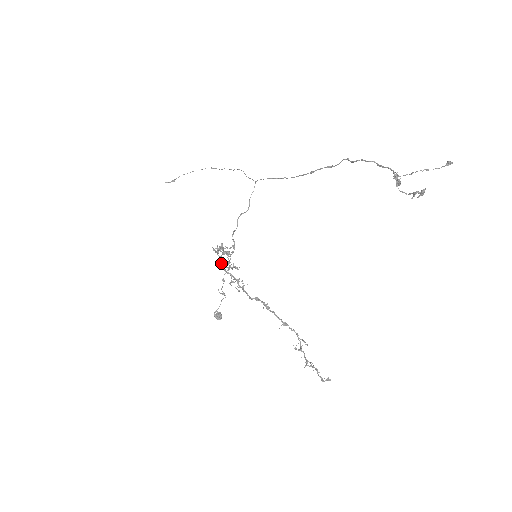
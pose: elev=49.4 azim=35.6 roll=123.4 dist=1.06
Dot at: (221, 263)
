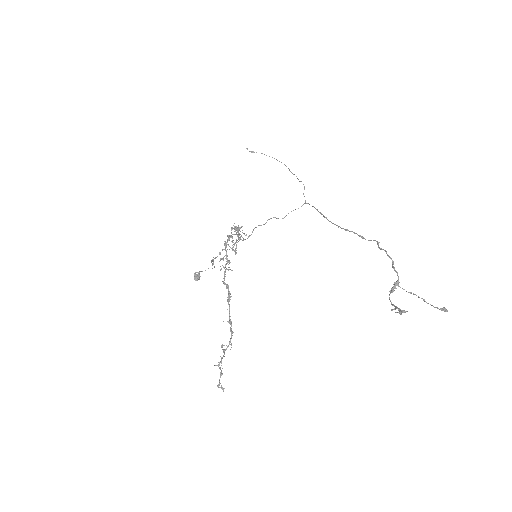
Dot at: (228, 239)
